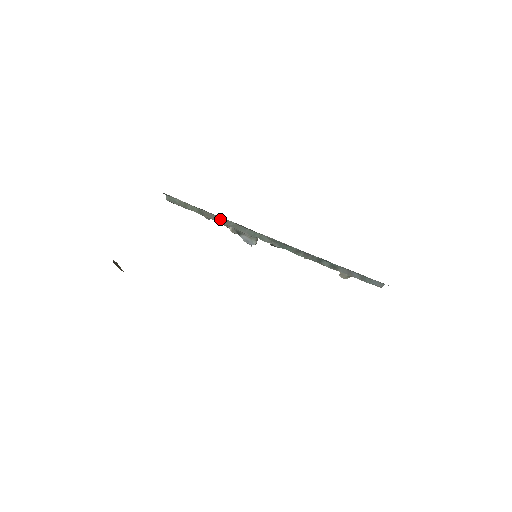
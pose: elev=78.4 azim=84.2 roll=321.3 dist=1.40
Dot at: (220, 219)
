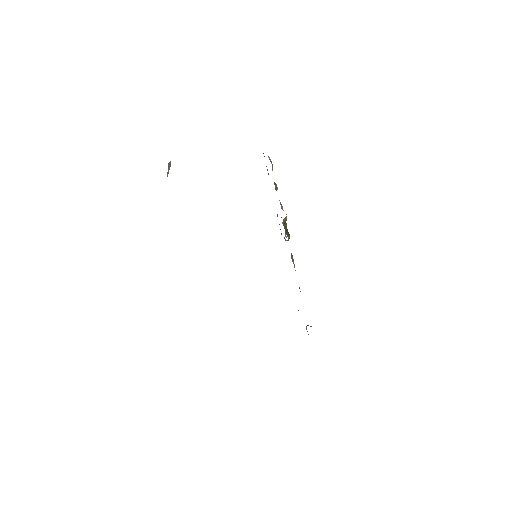
Dot at: occluded
